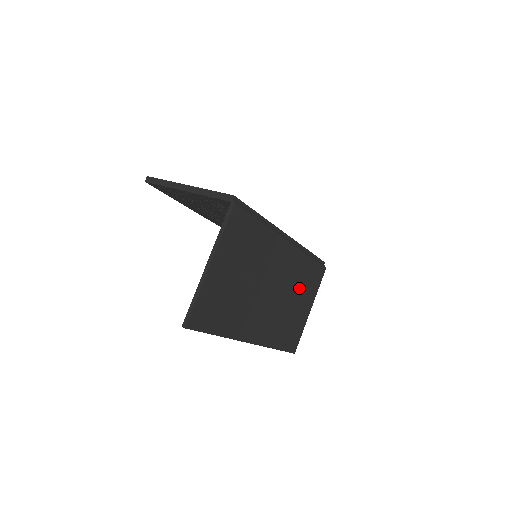
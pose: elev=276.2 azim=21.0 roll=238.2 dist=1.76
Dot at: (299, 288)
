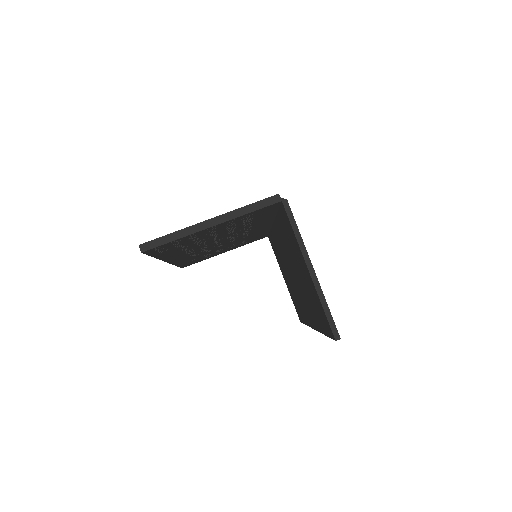
Dot at: occluded
